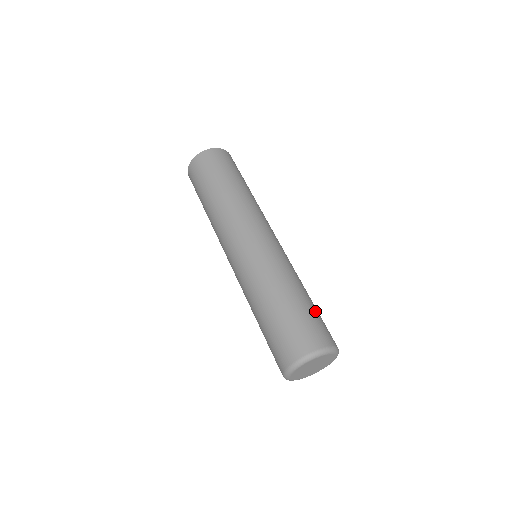
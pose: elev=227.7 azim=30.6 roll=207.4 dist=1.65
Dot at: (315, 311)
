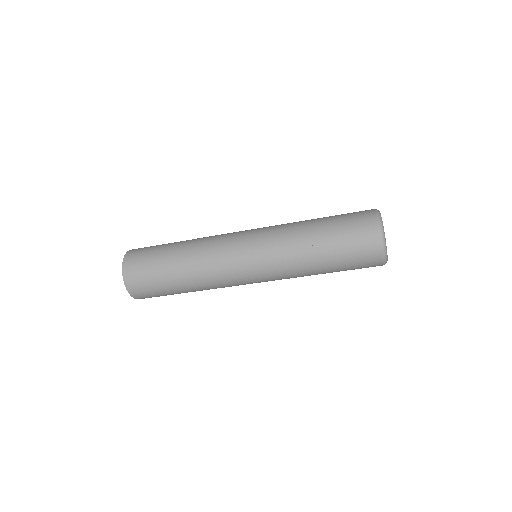
Dot at: (336, 215)
